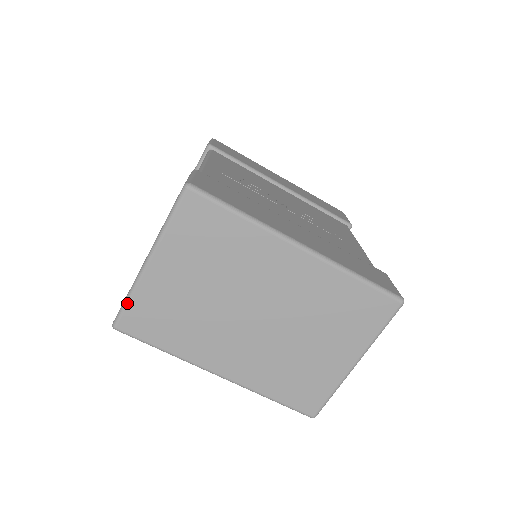
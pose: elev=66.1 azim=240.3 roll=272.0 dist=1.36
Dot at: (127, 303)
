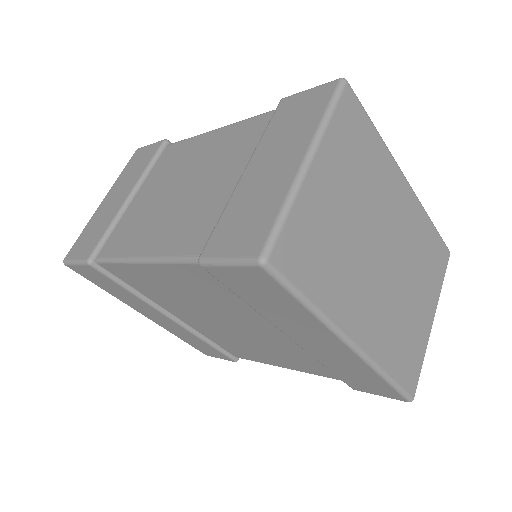
Dot at: (285, 219)
